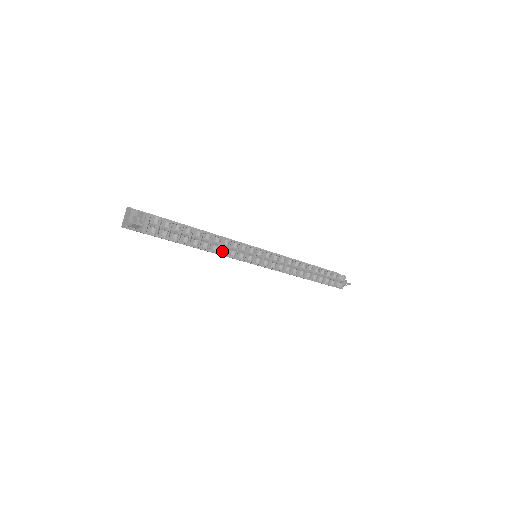
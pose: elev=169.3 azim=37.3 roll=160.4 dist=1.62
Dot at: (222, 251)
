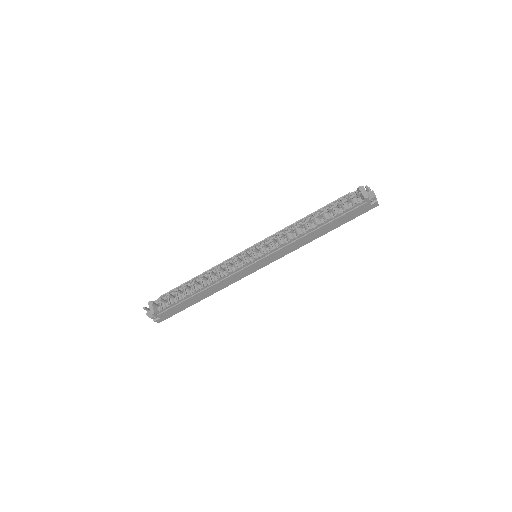
Dot at: (218, 278)
